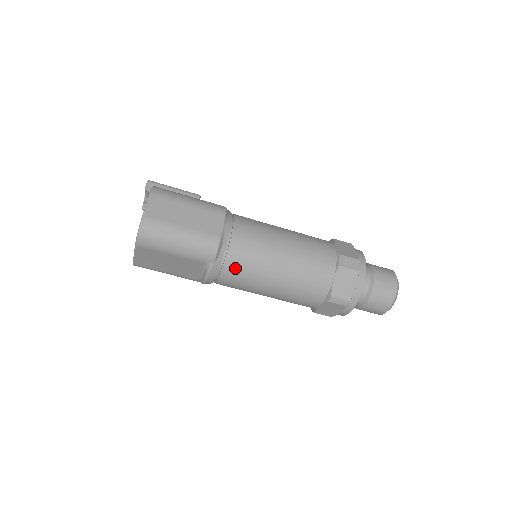
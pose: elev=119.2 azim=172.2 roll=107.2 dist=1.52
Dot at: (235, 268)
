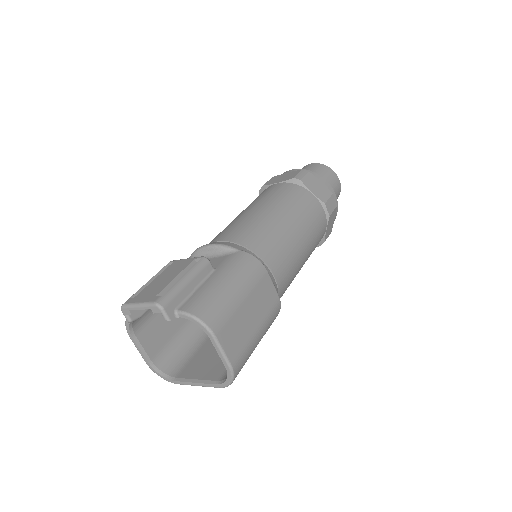
Dot at: occluded
